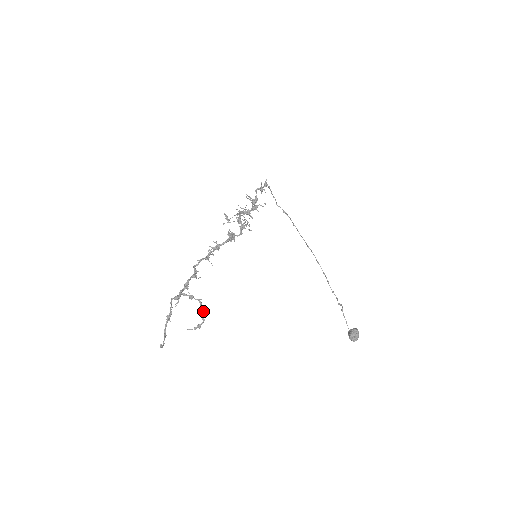
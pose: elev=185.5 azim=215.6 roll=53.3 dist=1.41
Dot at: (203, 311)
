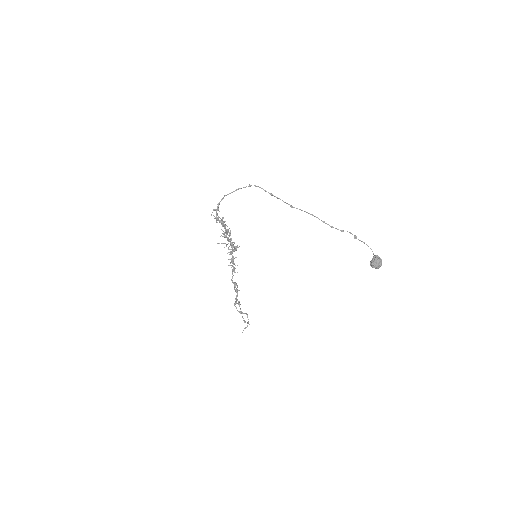
Dot at: (243, 320)
